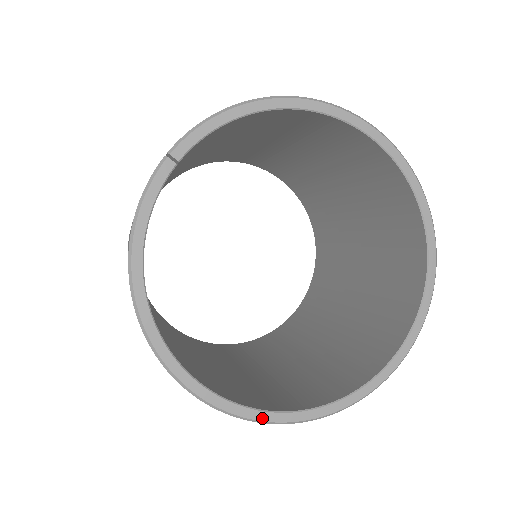
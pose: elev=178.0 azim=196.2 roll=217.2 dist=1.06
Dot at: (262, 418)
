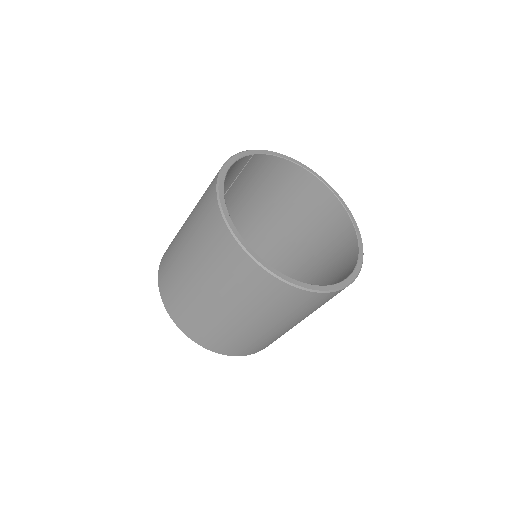
Dot at: (261, 262)
